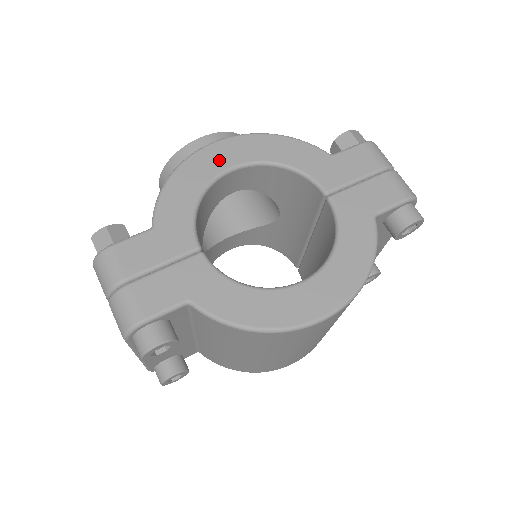
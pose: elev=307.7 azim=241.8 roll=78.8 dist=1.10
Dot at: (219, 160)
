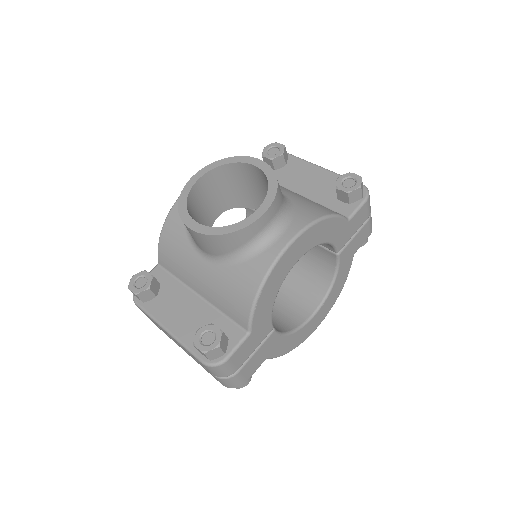
Dot at: (290, 261)
